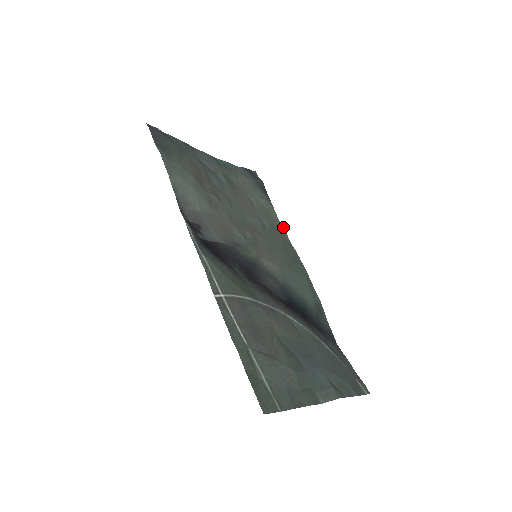
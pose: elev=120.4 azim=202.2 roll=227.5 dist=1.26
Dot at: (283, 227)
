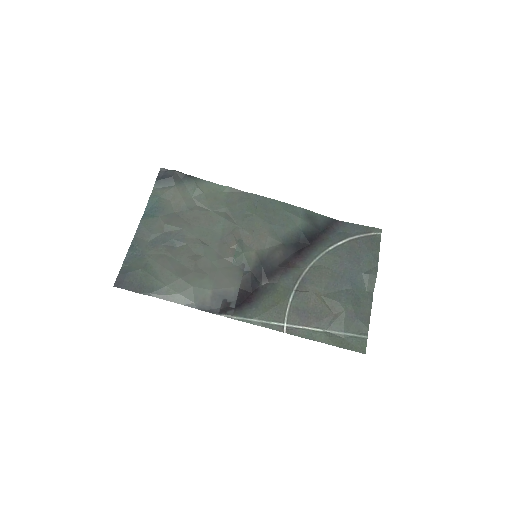
Dot at: (229, 188)
